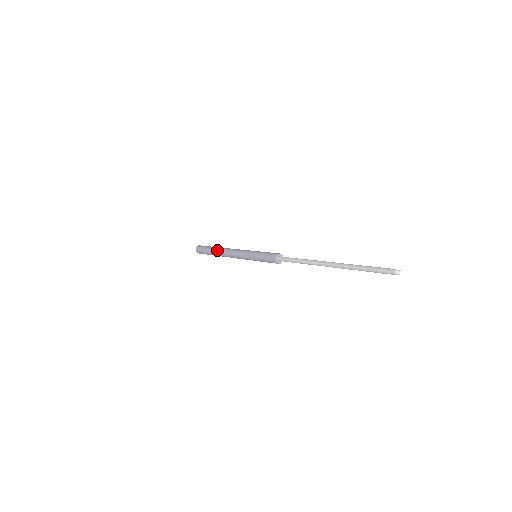
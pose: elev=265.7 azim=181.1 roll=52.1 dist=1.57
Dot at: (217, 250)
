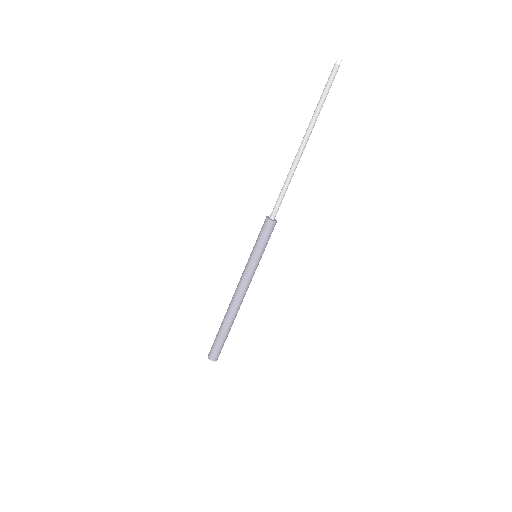
Dot at: (225, 317)
